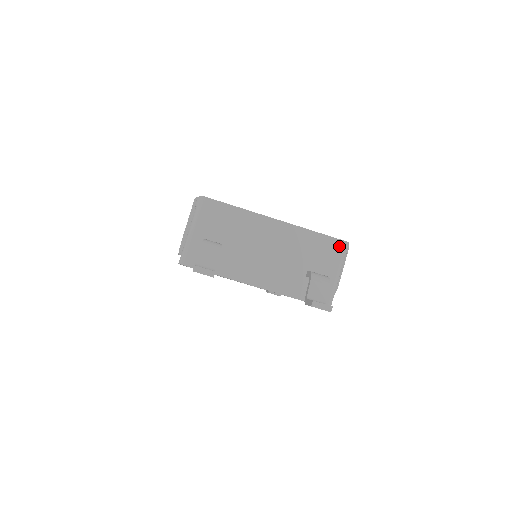
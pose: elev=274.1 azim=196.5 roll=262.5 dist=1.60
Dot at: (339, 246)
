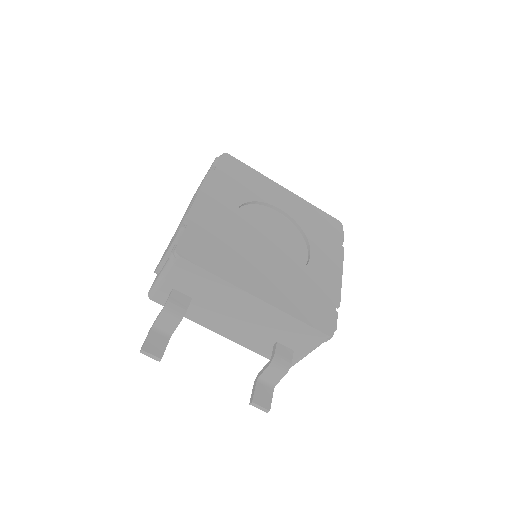
Dot at: (319, 337)
